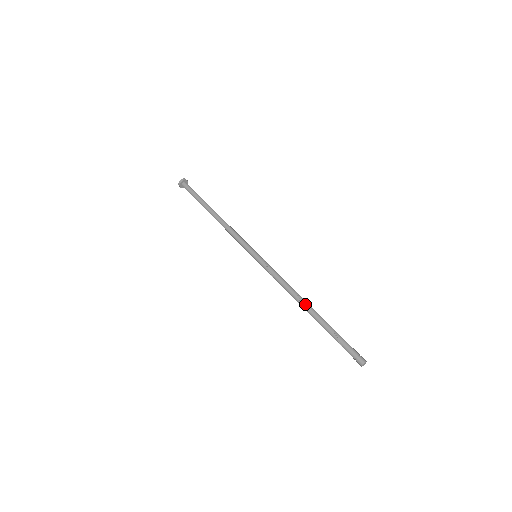
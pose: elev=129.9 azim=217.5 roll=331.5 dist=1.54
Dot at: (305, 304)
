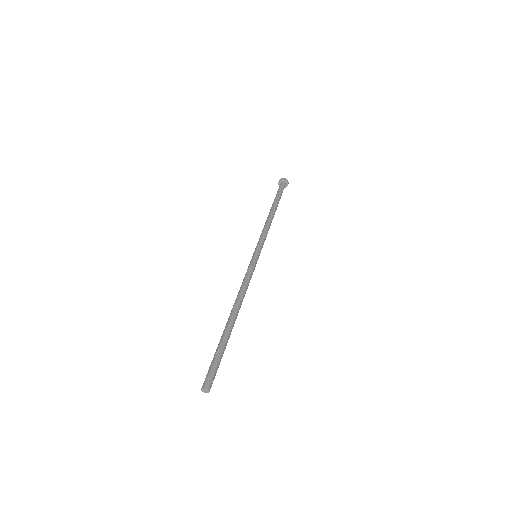
Dot at: (235, 310)
